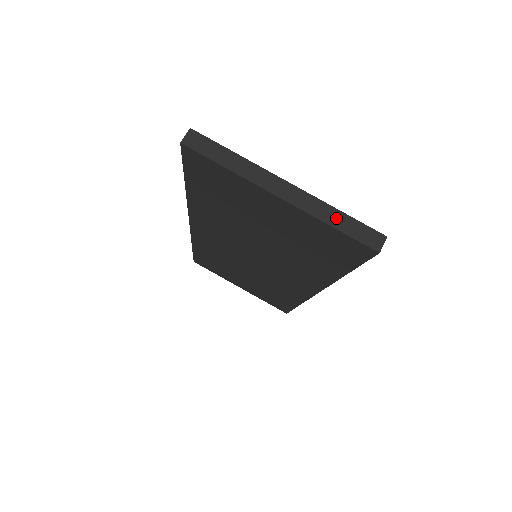
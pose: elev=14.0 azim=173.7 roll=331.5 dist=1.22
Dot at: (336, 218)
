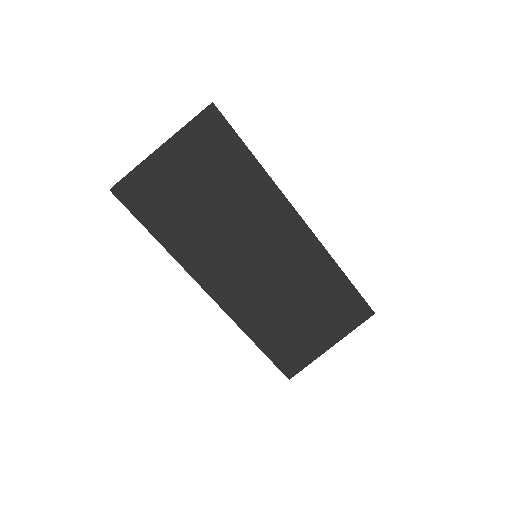
Dot at: (188, 123)
